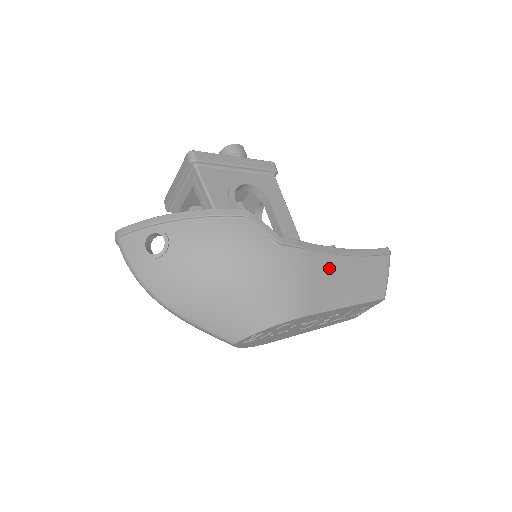
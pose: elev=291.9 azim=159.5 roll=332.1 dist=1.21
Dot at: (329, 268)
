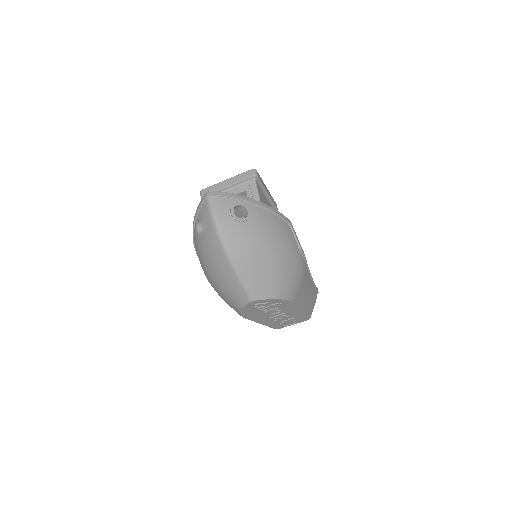
Dot at: (307, 281)
